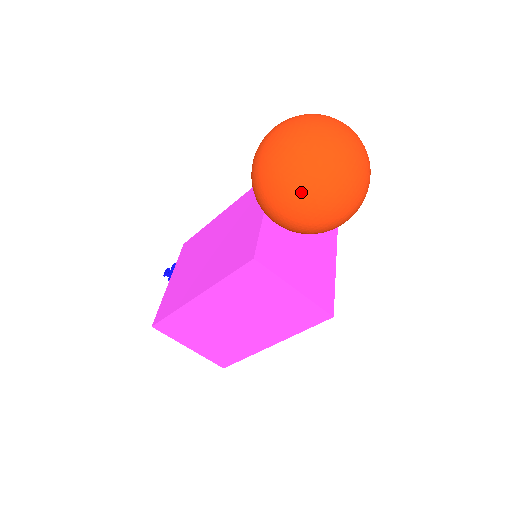
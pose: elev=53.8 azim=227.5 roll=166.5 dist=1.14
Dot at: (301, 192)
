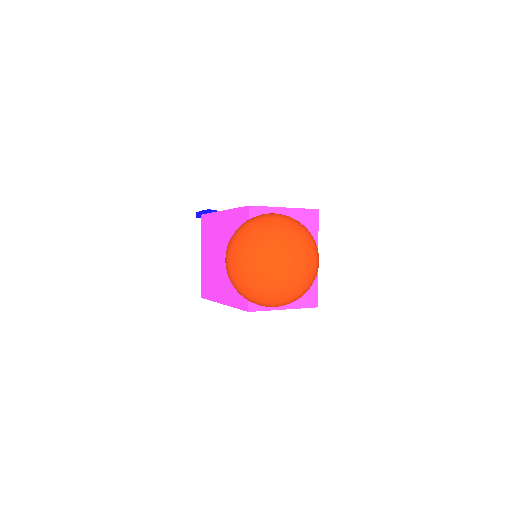
Dot at: (263, 305)
